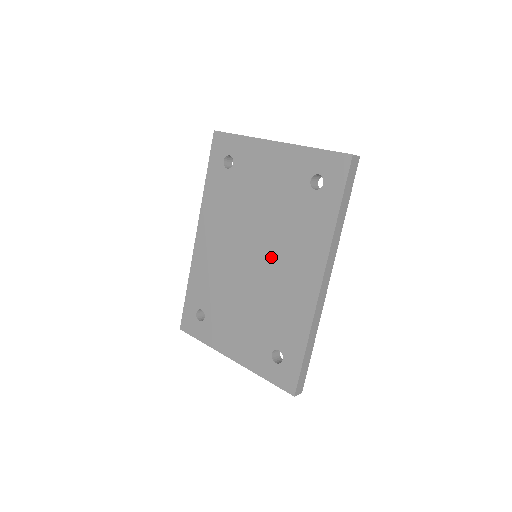
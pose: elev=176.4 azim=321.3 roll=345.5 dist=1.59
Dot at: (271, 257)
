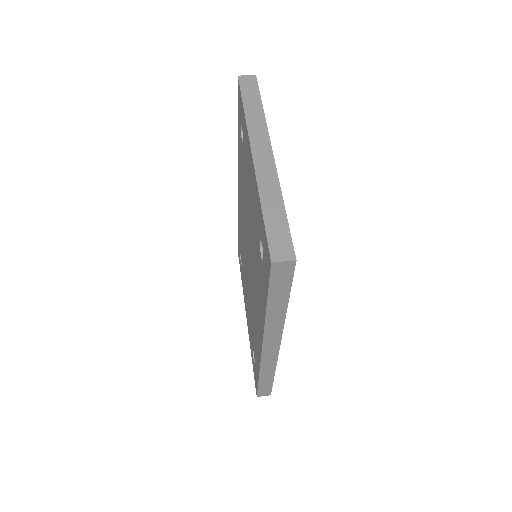
Dot at: (252, 276)
